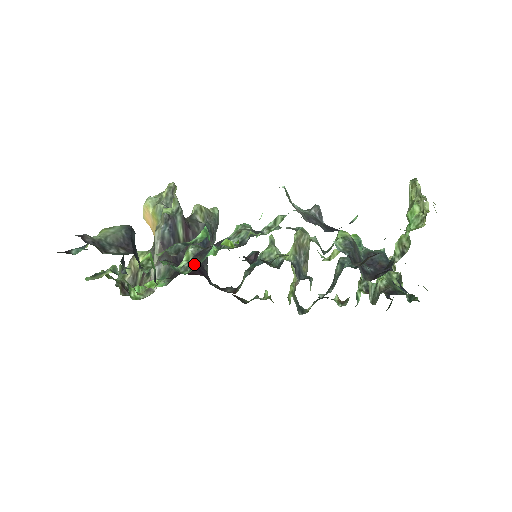
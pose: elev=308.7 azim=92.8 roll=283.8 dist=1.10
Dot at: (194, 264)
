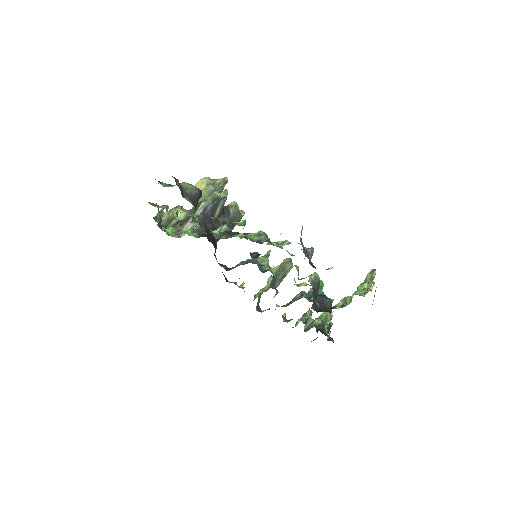
Dot at: (223, 236)
